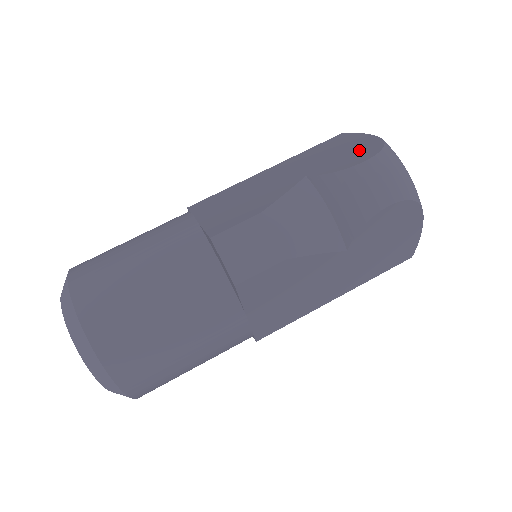
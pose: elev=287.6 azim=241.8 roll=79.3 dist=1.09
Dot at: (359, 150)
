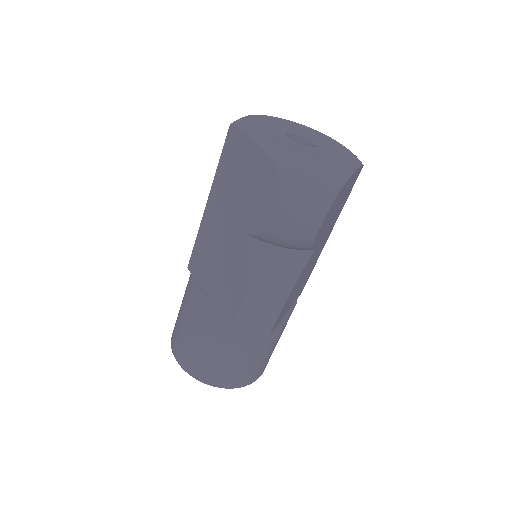
Dot at: (263, 186)
